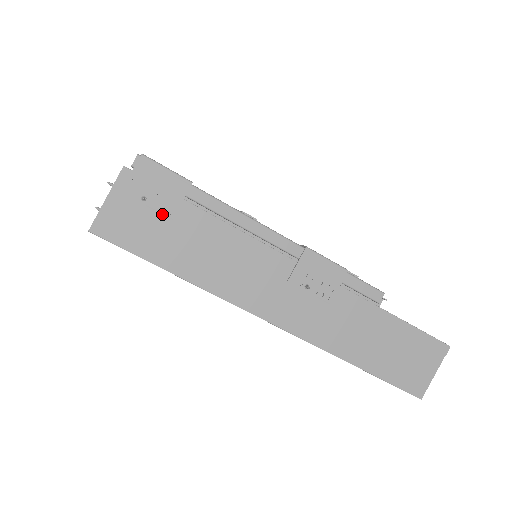
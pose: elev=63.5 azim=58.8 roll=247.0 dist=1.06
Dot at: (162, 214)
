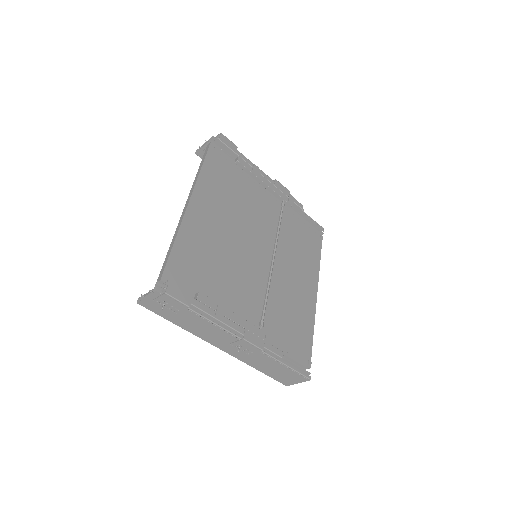
Dot at: (172, 311)
